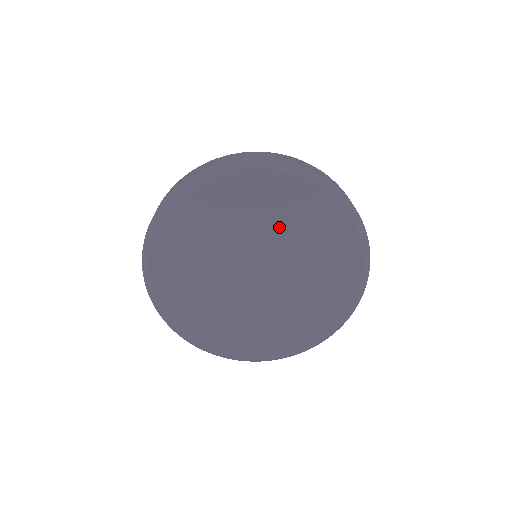
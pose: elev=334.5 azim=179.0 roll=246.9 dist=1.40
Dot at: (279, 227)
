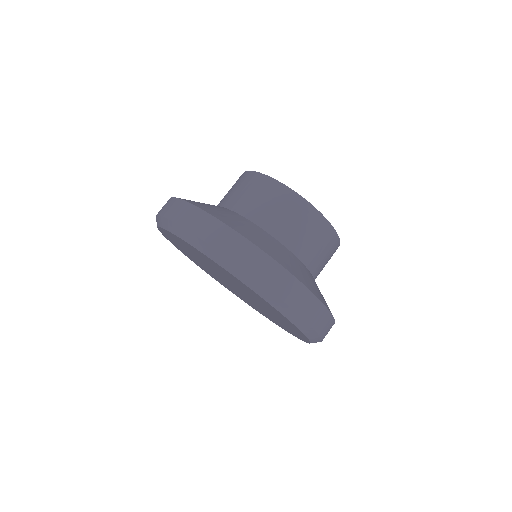
Dot at: (269, 311)
